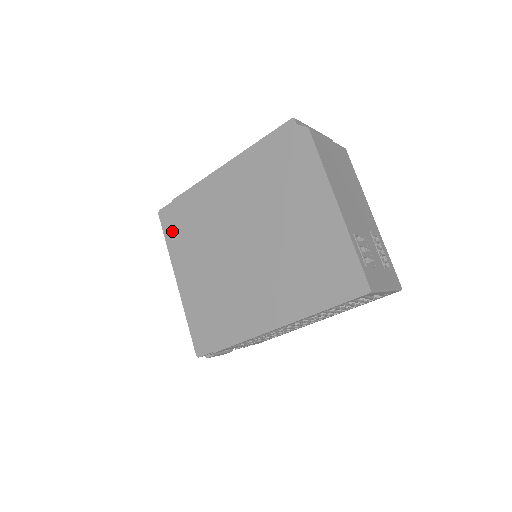
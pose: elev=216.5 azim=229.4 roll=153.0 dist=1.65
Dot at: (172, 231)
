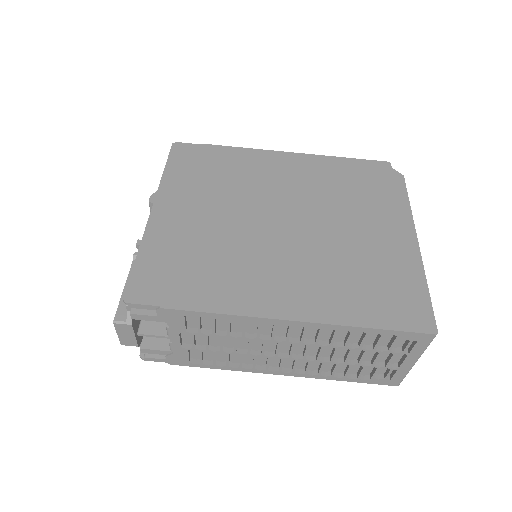
Dot at: (182, 165)
